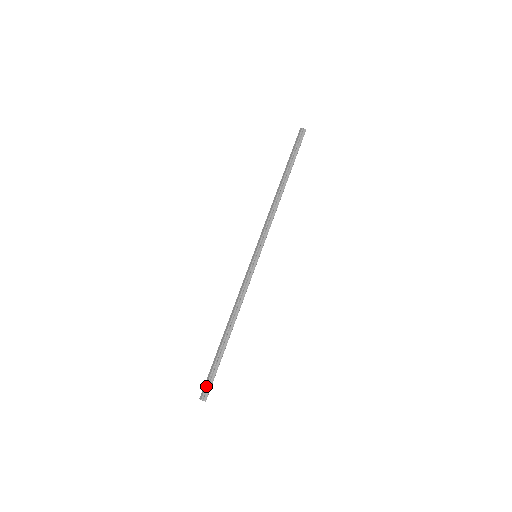
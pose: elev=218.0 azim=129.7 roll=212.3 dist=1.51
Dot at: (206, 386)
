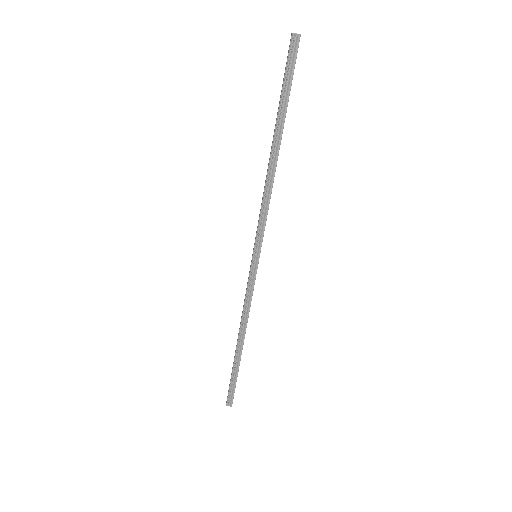
Dot at: (228, 394)
